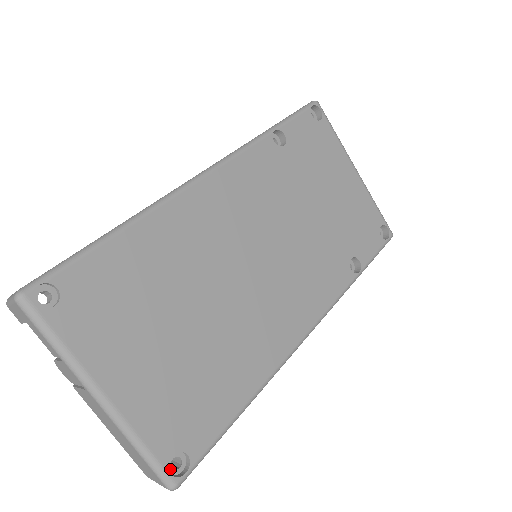
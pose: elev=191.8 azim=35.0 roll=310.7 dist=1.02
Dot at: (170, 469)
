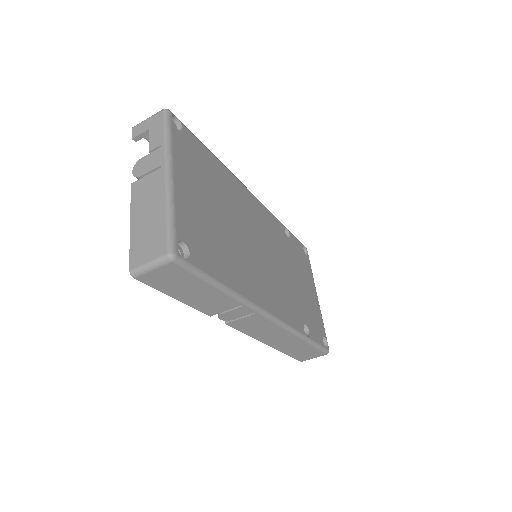
Dot at: occluded
